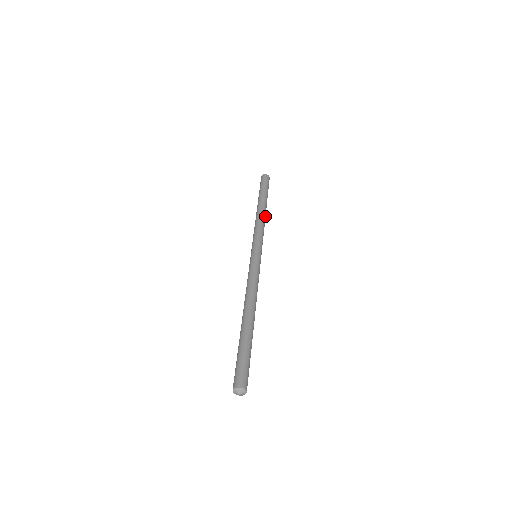
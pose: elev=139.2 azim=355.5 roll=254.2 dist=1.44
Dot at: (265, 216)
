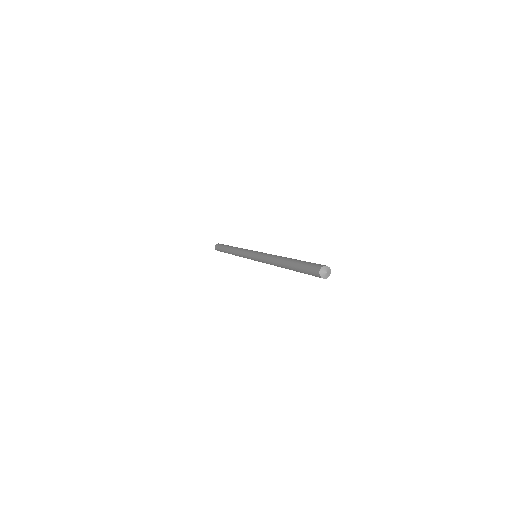
Dot at: occluded
